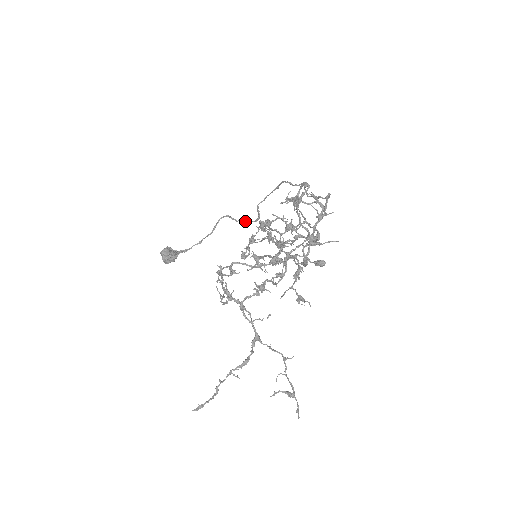
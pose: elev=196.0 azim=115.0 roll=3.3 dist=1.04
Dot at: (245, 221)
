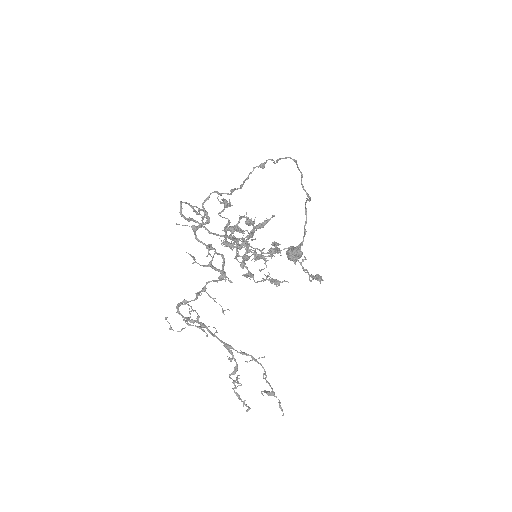
Dot at: (309, 200)
